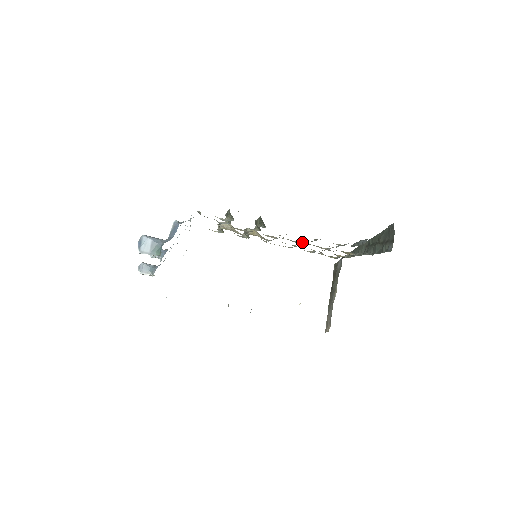
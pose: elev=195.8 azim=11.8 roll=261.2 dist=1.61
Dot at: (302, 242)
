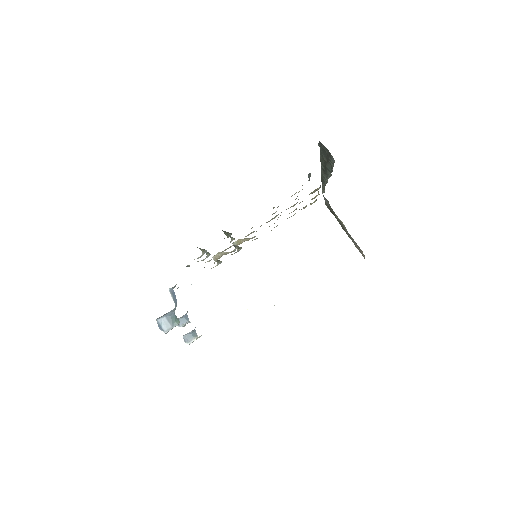
Dot at: occluded
